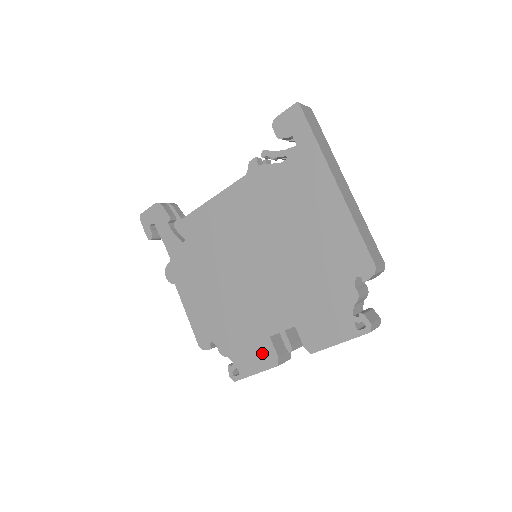
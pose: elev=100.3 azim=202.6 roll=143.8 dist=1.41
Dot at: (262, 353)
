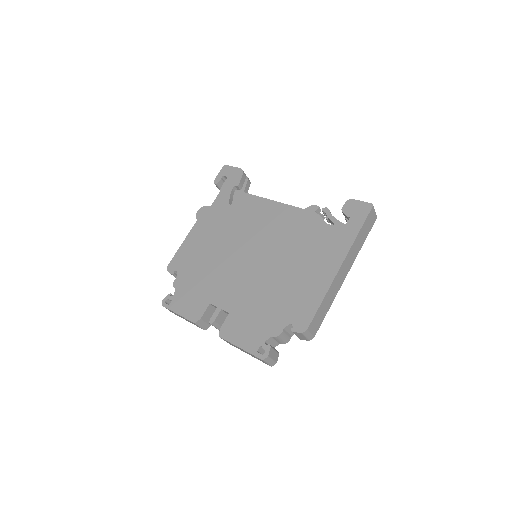
Dot at: (195, 307)
